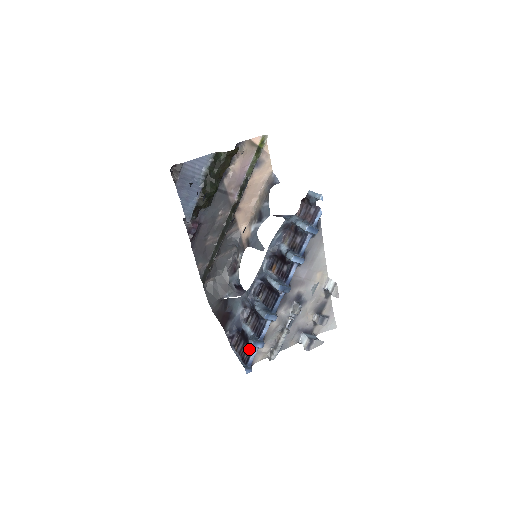
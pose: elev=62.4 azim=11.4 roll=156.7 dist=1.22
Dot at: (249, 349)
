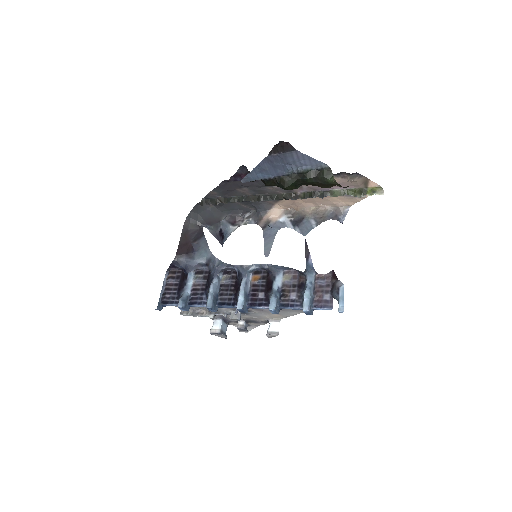
Dot at: (175, 297)
